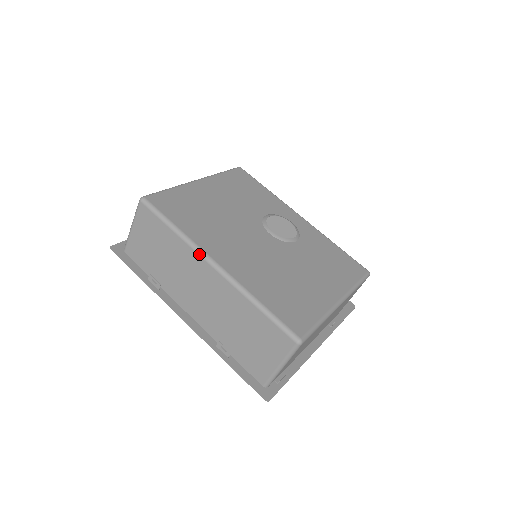
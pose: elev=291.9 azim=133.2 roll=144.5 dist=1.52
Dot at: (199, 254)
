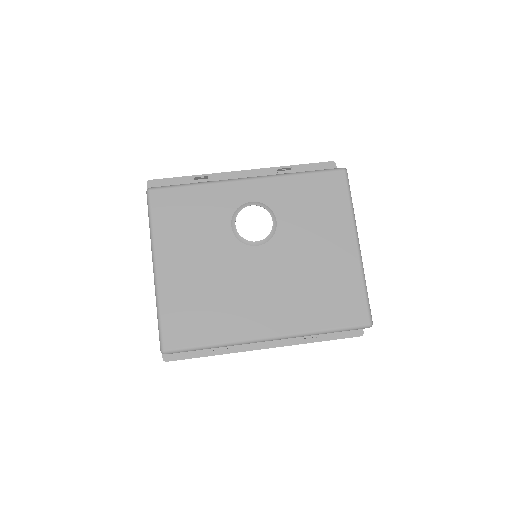
Dot at: occluded
